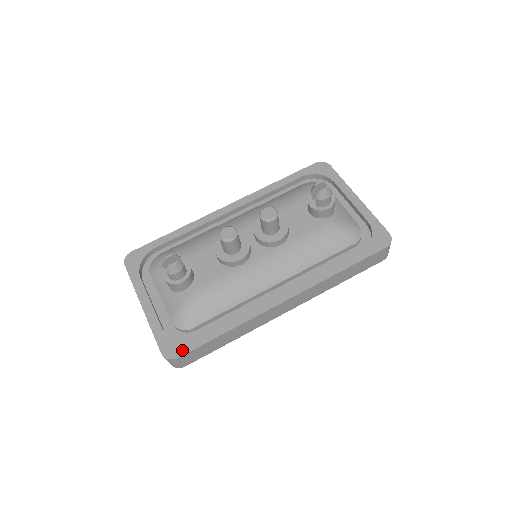
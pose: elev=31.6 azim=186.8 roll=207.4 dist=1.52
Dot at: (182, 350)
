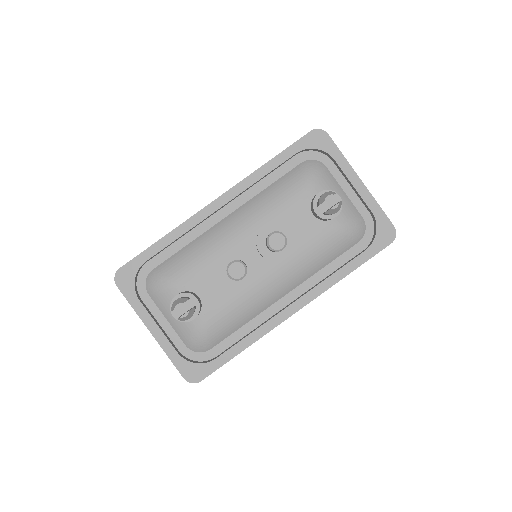
Dot at: (204, 373)
